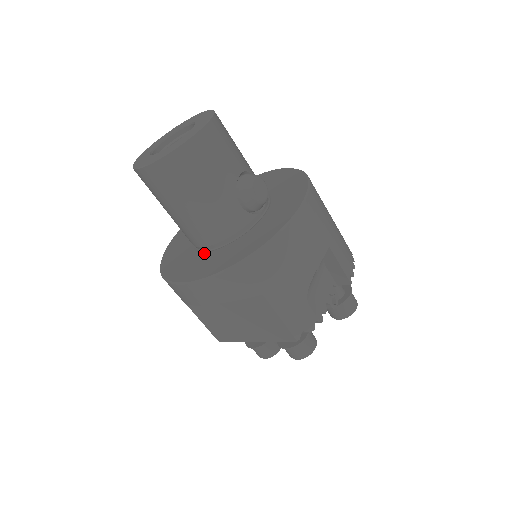
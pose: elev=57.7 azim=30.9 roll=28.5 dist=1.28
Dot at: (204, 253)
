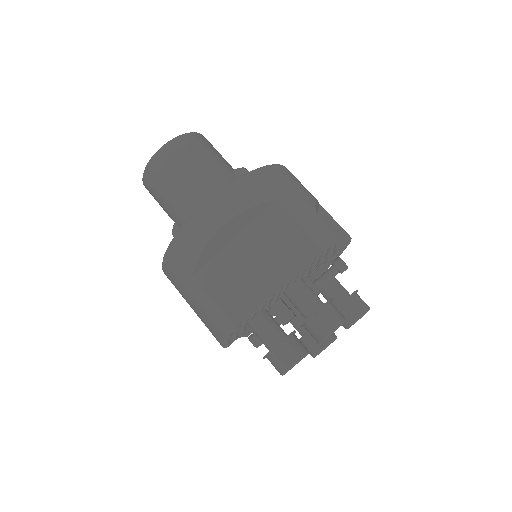
Dot at: occluded
